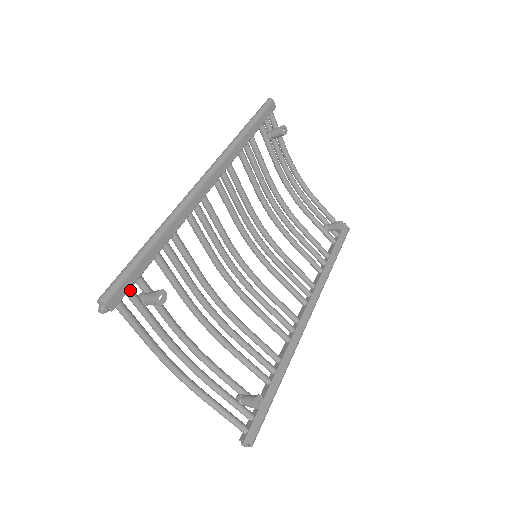
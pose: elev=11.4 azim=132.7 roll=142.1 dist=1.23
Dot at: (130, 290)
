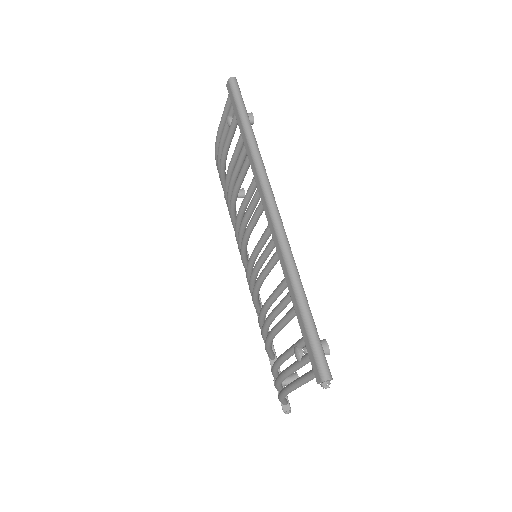
Dot at: occluded
